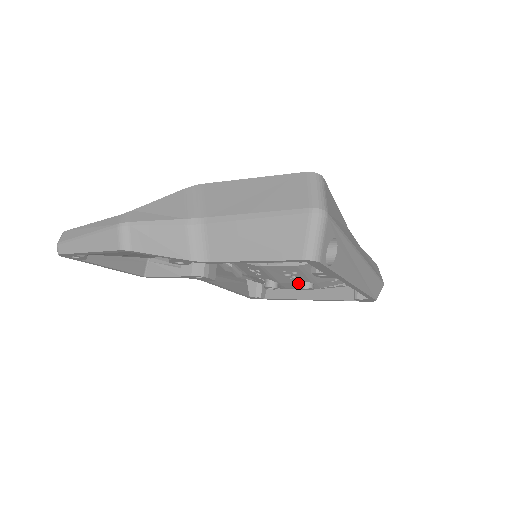
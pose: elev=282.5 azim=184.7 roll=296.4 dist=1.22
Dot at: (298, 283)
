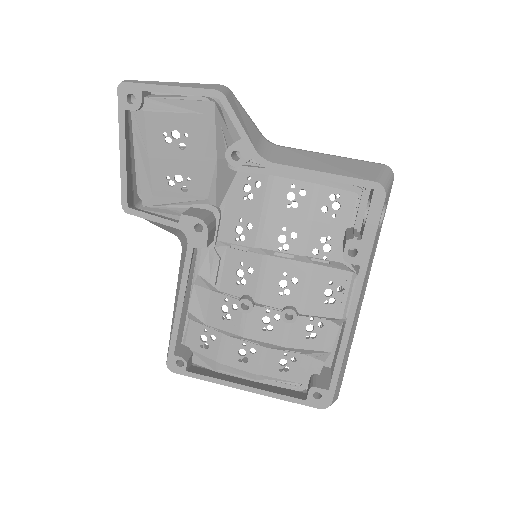
Dot at: (269, 324)
